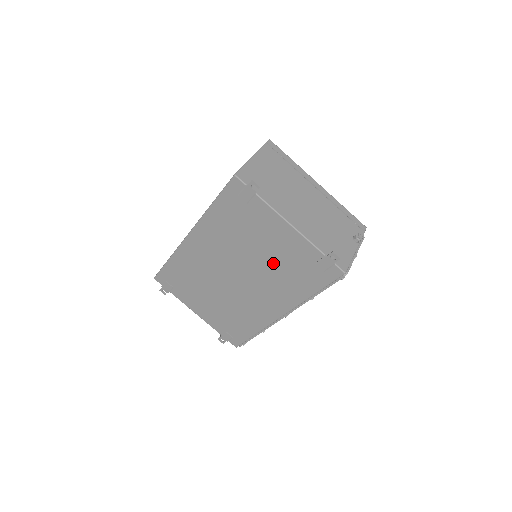
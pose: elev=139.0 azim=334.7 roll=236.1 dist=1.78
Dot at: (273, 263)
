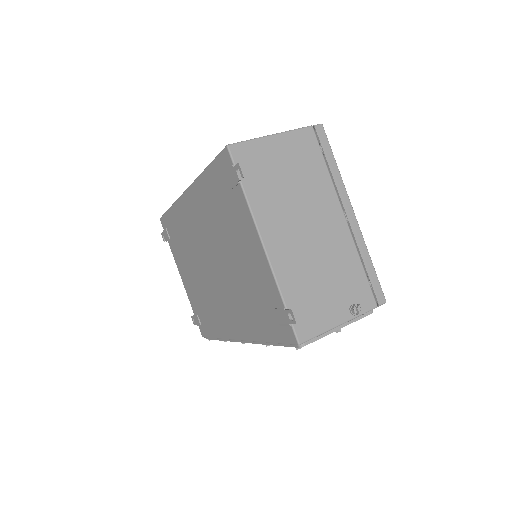
Dot at: (241, 277)
